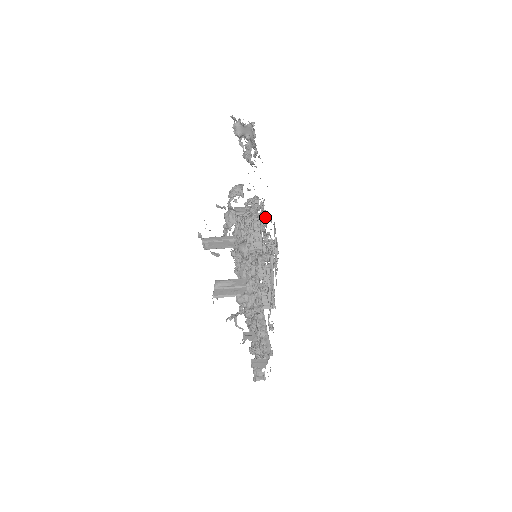
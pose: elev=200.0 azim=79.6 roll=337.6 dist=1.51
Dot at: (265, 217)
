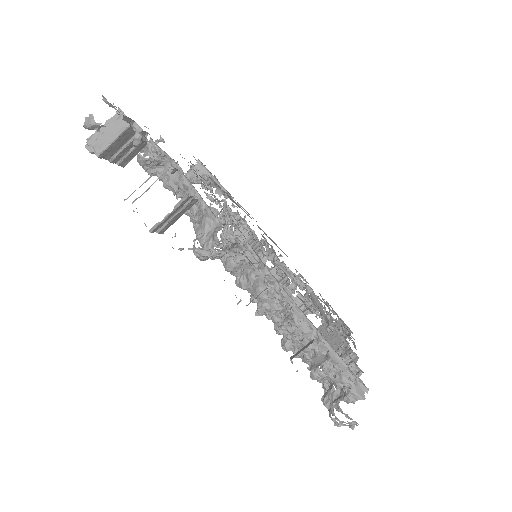
Dot at: occluded
